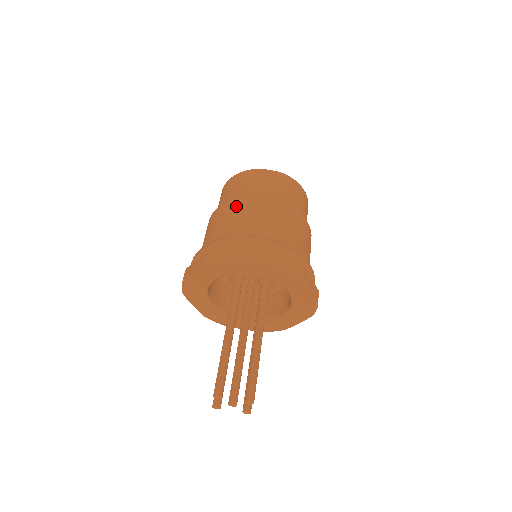
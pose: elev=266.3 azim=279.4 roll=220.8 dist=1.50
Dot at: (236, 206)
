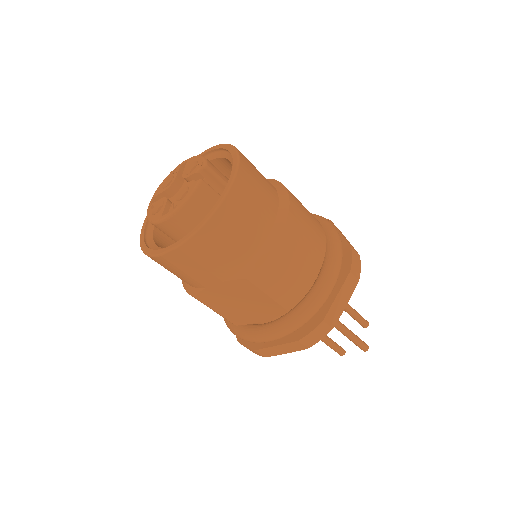
Dot at: occluded
